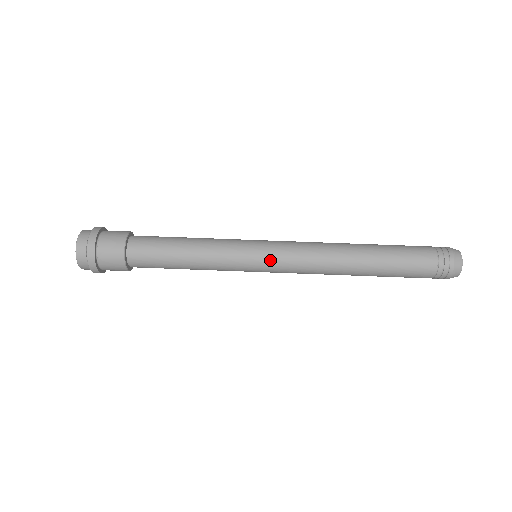
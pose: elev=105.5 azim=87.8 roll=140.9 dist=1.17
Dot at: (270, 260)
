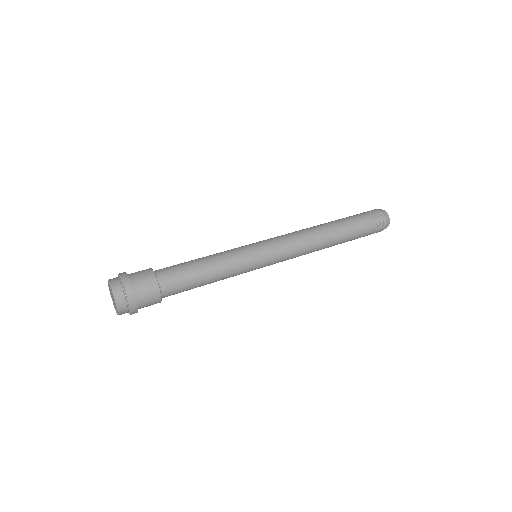
Dot at: (266, 242)
